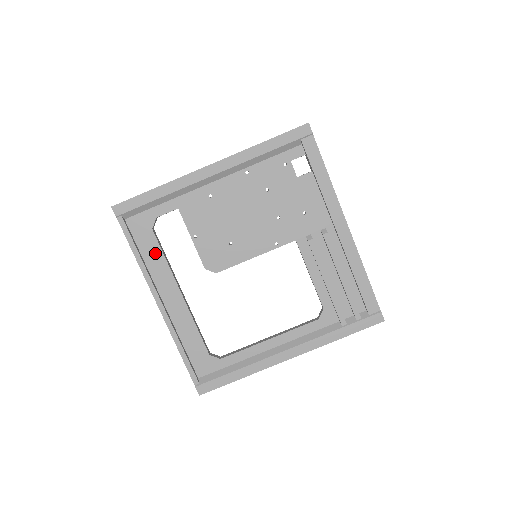
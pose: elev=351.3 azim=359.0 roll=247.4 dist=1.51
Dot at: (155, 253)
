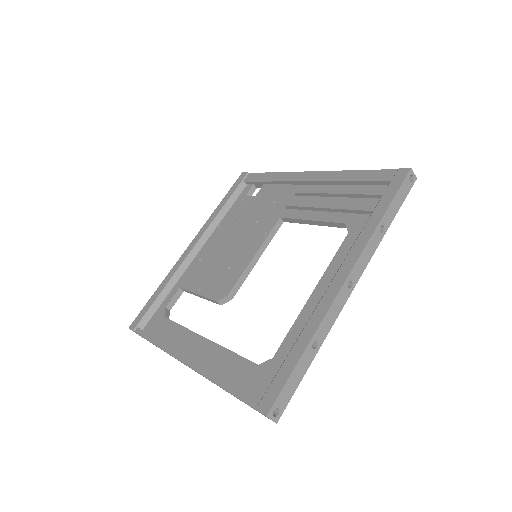
Dot at: (171, 330)
